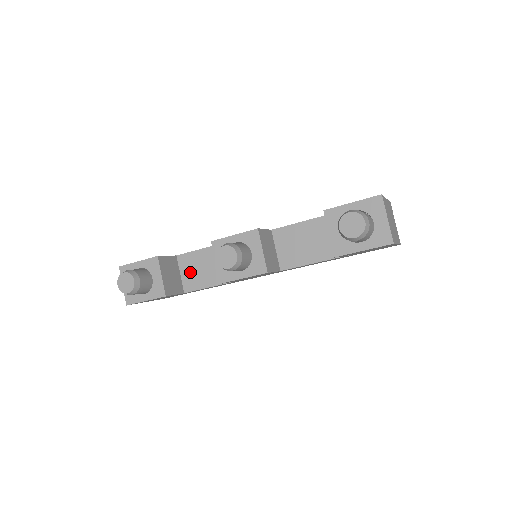
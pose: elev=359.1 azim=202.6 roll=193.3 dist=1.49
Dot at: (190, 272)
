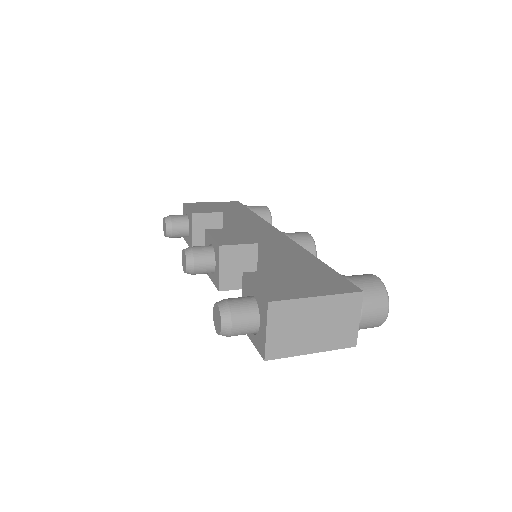
Dot at: occluded
